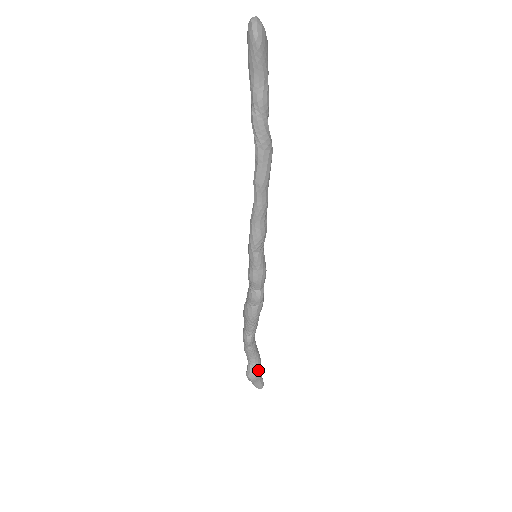
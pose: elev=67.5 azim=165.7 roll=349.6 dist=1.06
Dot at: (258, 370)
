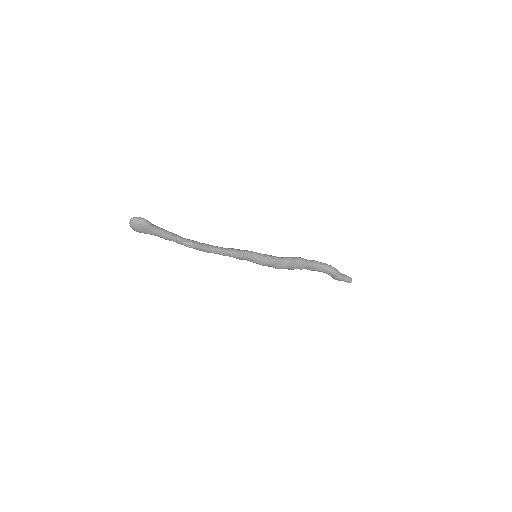
Dot at: (334, 278)
